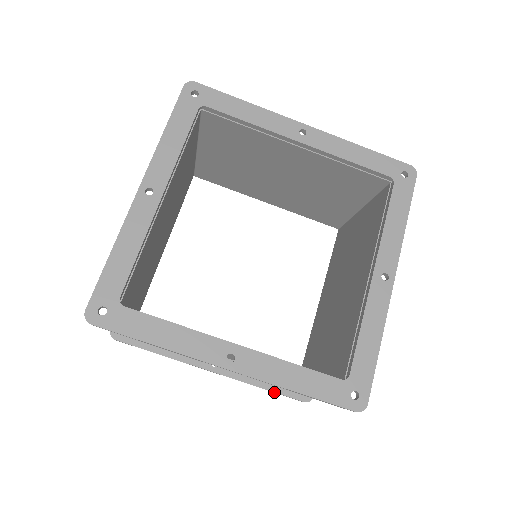
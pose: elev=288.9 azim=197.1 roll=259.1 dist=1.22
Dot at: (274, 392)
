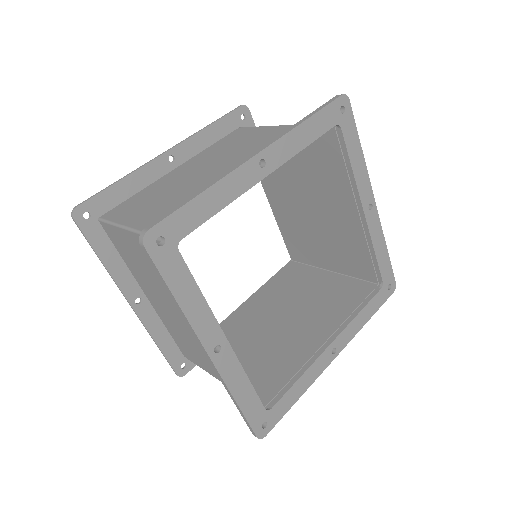
Dot at: (163, 354)
